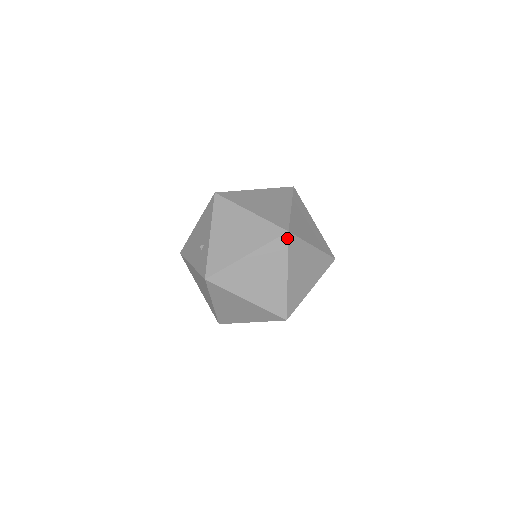
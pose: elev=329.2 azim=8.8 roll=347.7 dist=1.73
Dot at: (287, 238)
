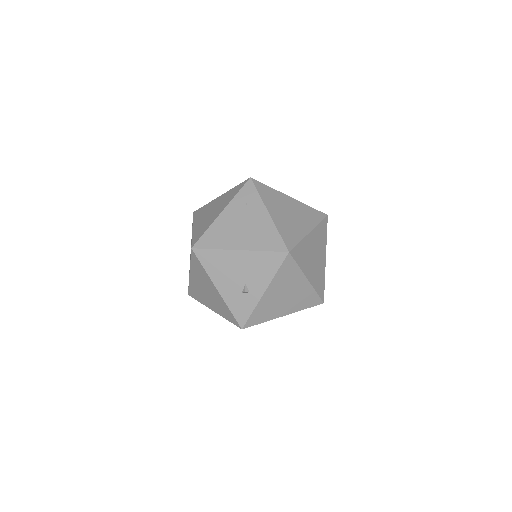
Dot at: occluded
